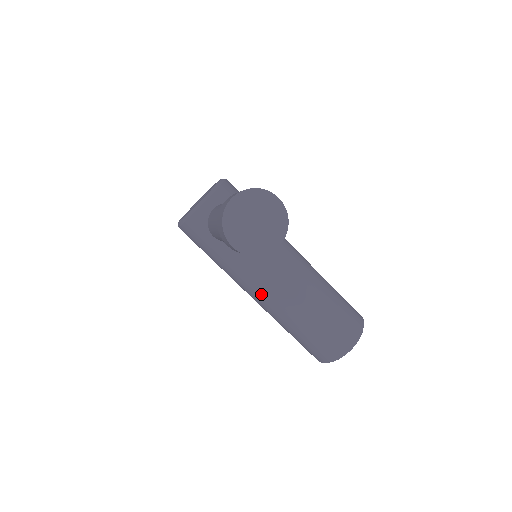
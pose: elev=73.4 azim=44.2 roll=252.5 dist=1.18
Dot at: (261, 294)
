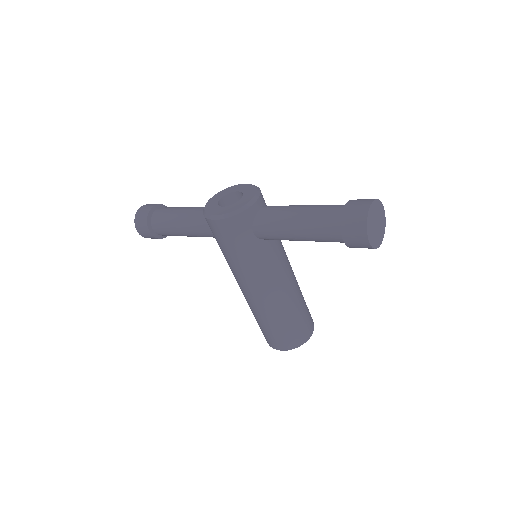
Dot at: (268, 288)
